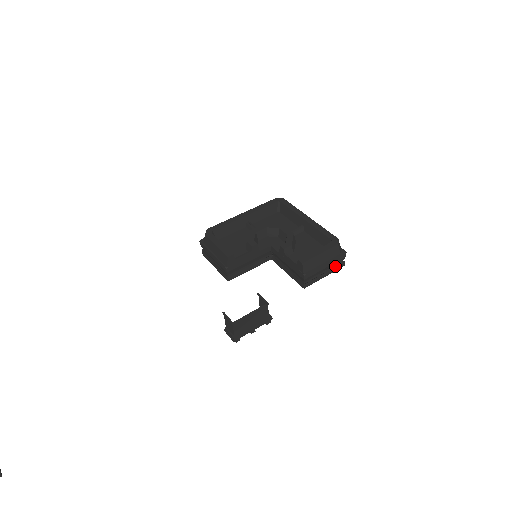
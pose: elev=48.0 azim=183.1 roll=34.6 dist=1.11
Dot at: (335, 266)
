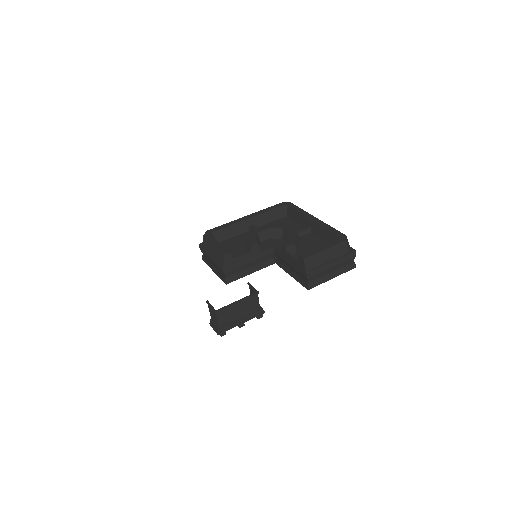
Dot at: (344, 267)
